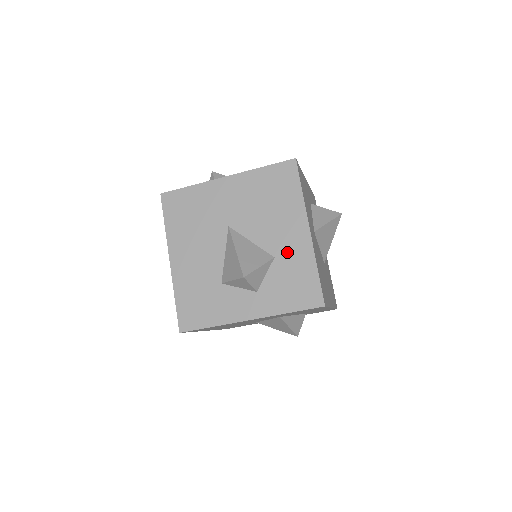
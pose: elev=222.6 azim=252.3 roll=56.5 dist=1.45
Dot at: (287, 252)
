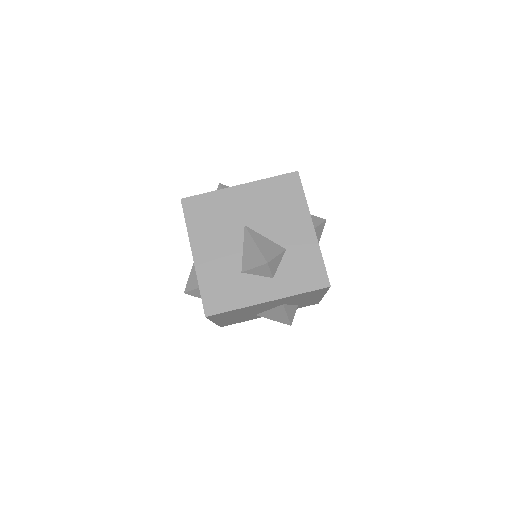
Dot at: (296, 245)
